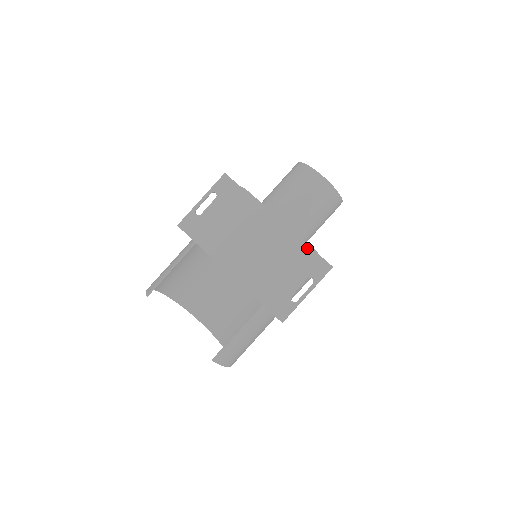
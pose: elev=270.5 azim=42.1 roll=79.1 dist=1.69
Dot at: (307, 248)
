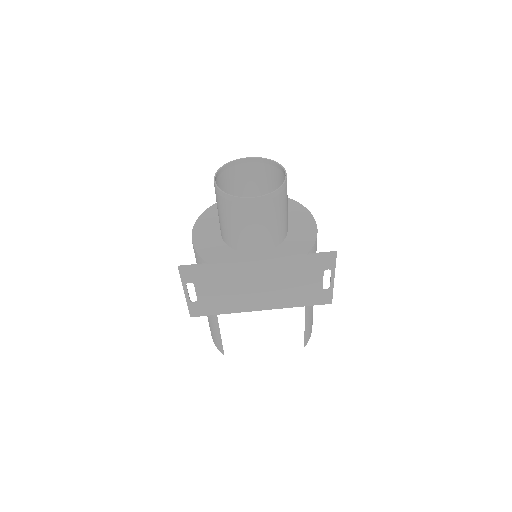
Dot at: (303, 257)
